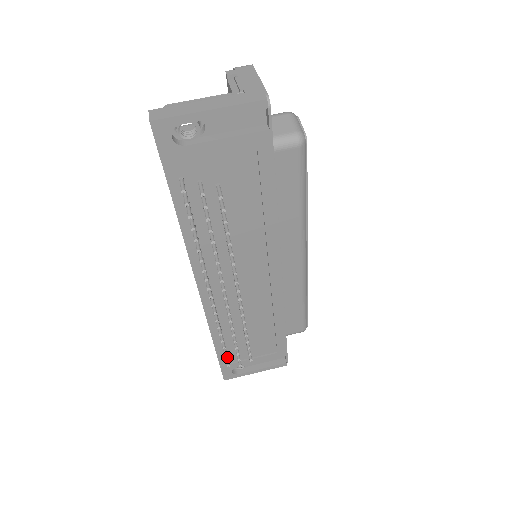
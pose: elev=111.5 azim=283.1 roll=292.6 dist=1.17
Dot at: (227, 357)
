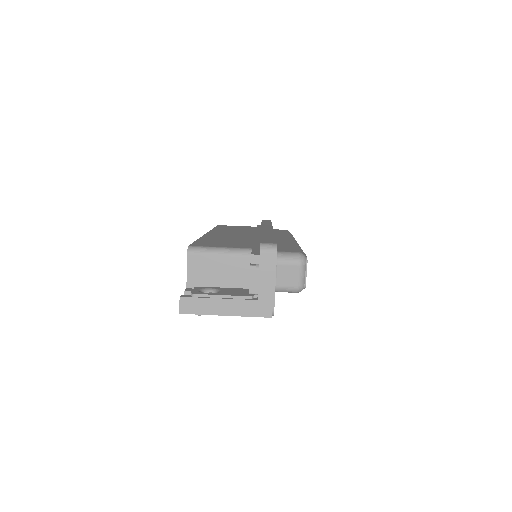
Dot at: occluded
